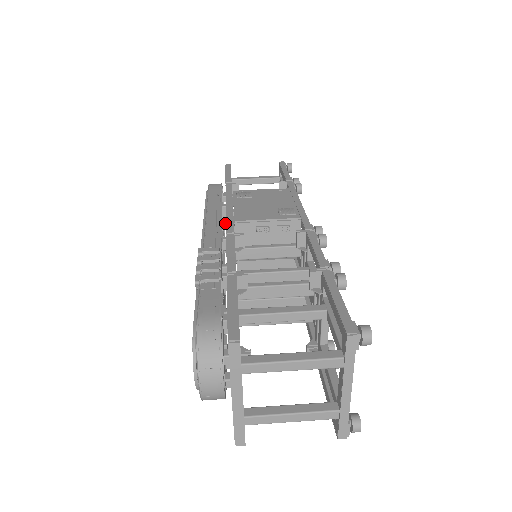
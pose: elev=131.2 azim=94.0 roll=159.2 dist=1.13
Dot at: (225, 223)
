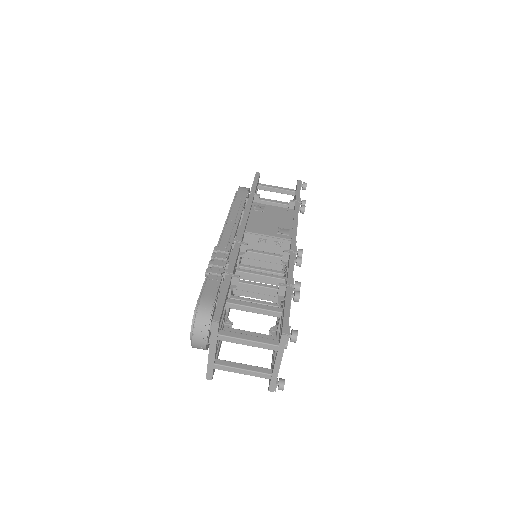
Dot at: occluded
